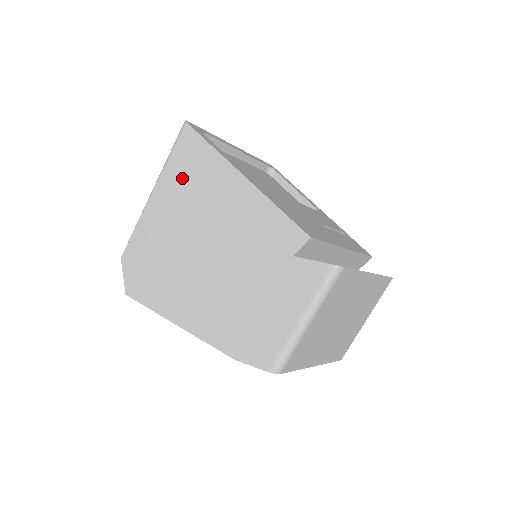
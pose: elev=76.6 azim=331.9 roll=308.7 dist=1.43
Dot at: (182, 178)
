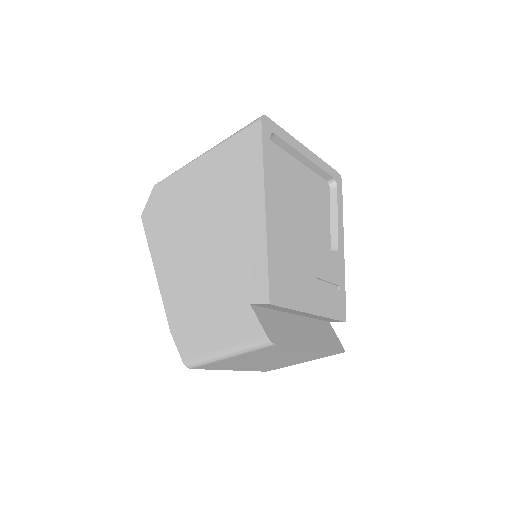
Dot at: (228, 165)
